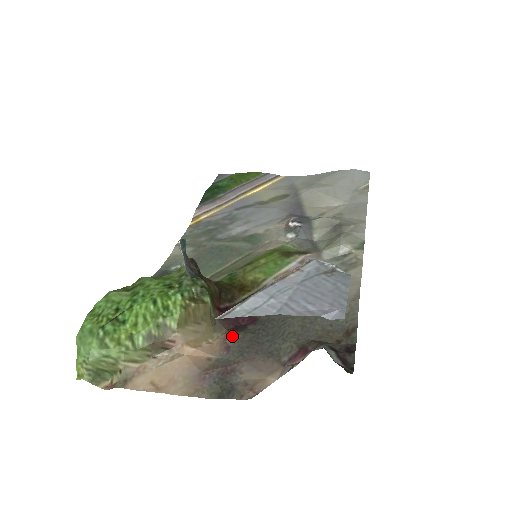
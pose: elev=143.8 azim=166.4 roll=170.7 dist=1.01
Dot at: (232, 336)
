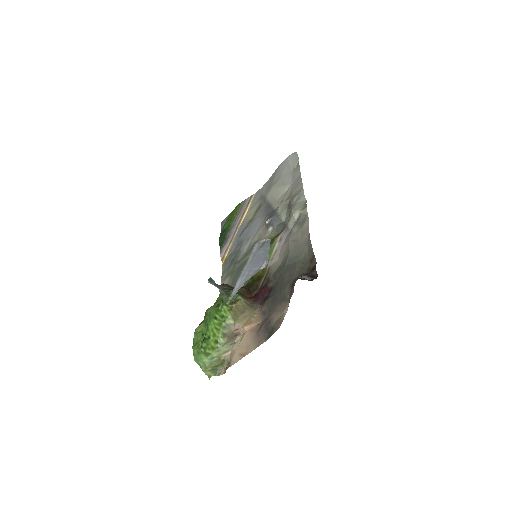
Dot at: (263, 306)
